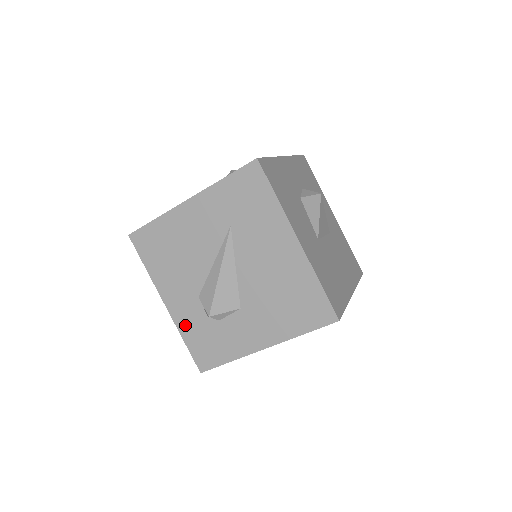
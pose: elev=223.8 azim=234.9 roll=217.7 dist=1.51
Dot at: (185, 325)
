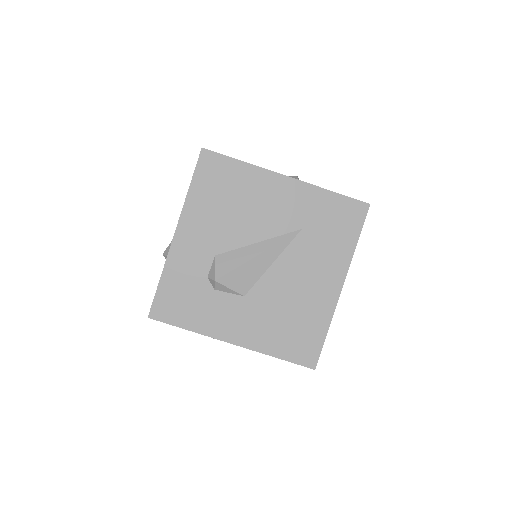
Dot at: (177, 266)
